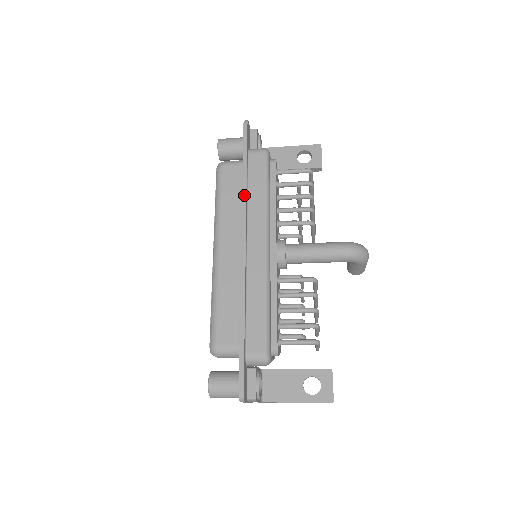
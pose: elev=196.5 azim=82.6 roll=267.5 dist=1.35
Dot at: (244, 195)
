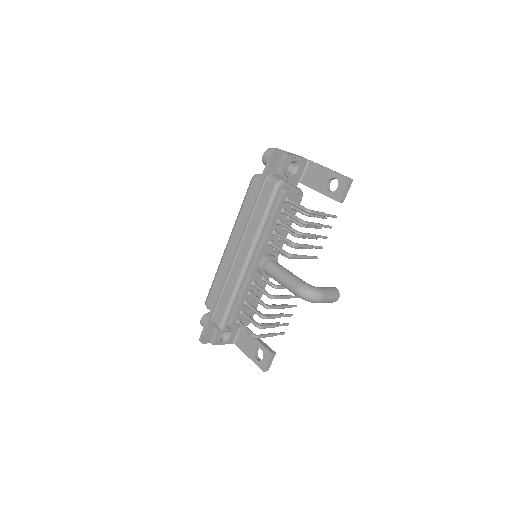
Dot at: (247, 216)
